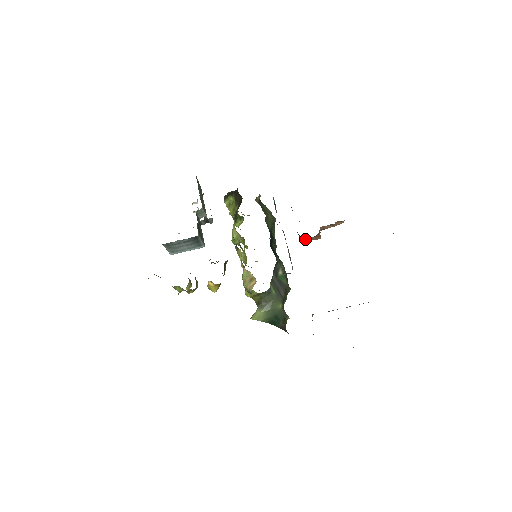
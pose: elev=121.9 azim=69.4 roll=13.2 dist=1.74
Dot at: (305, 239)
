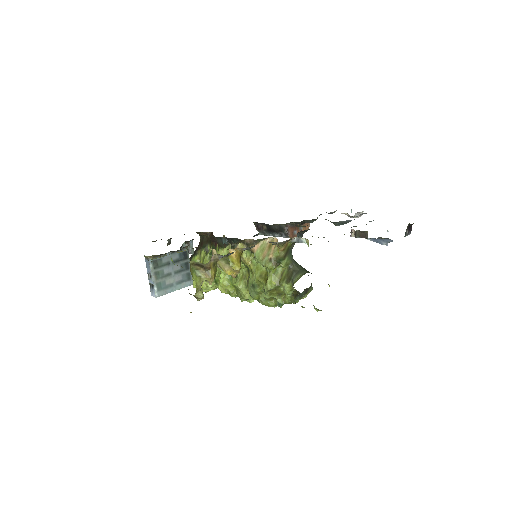
Dot at: (290, 233)
